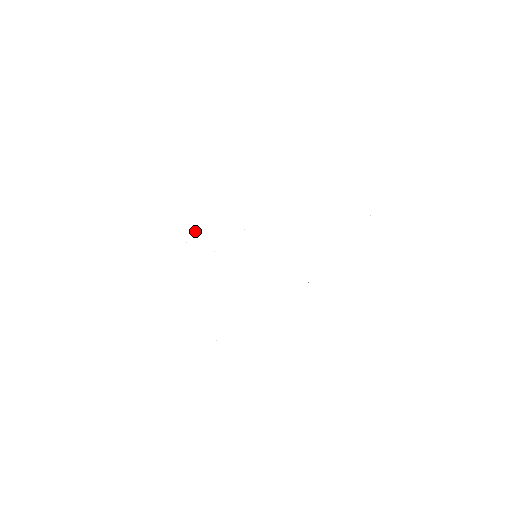
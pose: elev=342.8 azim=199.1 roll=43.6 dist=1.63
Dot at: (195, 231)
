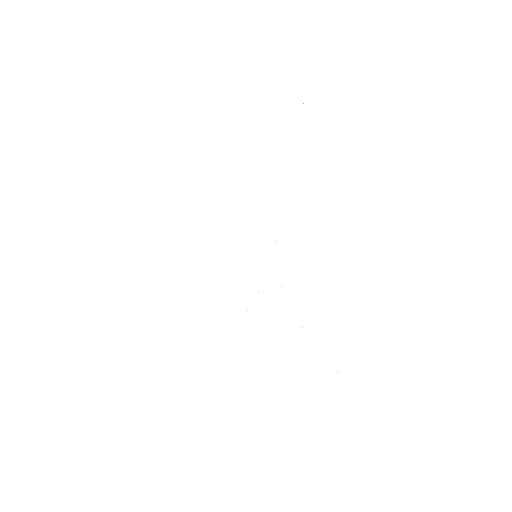
Dot at: occluded
